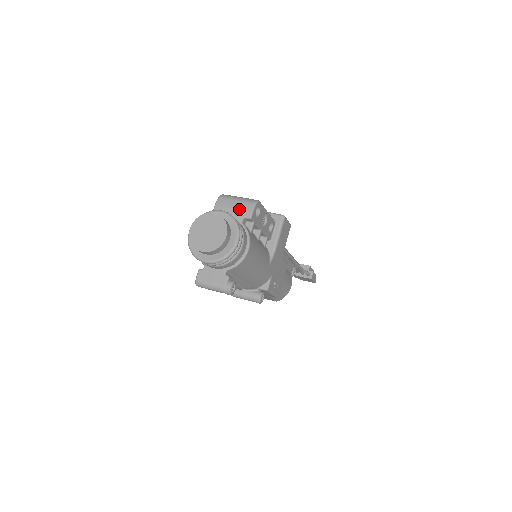
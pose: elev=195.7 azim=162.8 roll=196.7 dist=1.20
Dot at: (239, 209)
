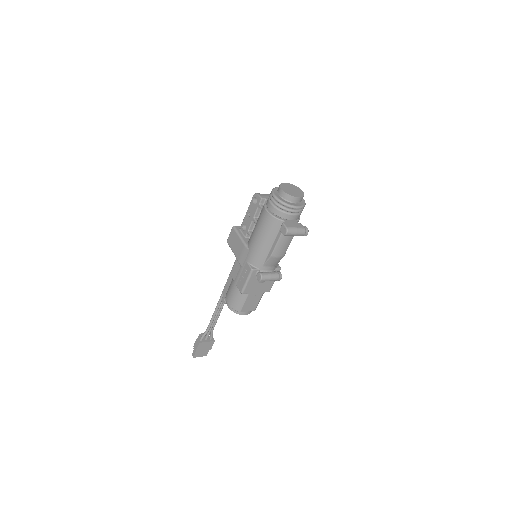
Dot at: occluded
